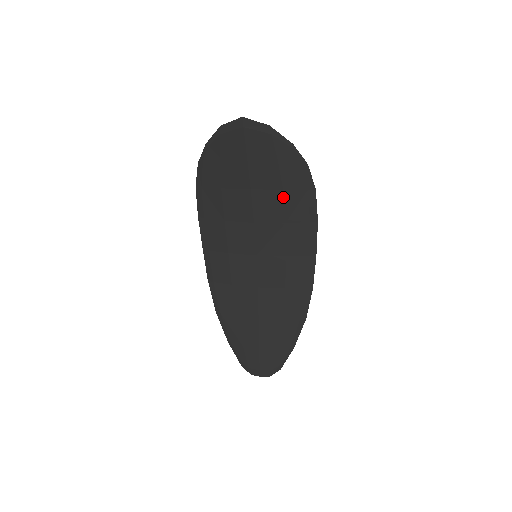
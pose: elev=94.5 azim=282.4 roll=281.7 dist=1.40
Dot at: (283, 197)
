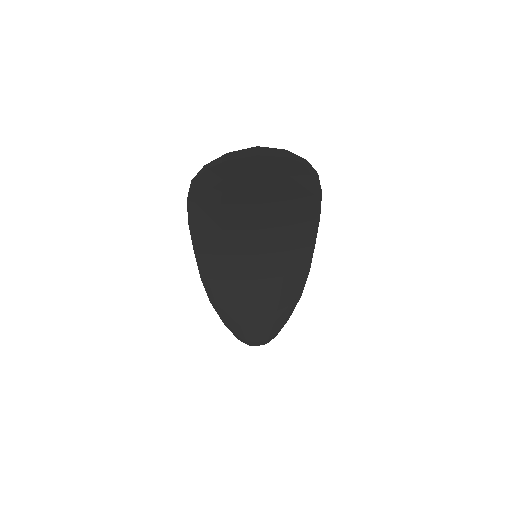
Dot at: (289, 206)
